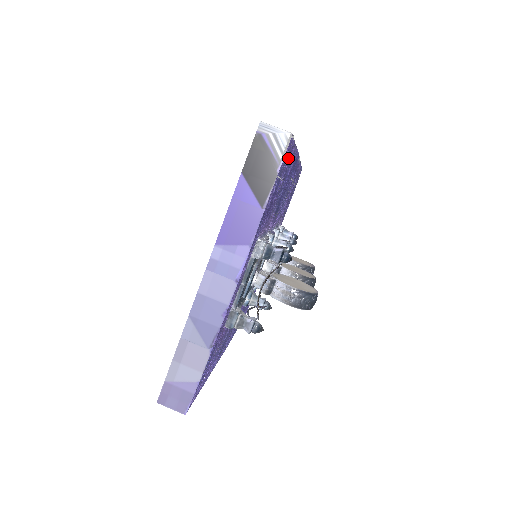
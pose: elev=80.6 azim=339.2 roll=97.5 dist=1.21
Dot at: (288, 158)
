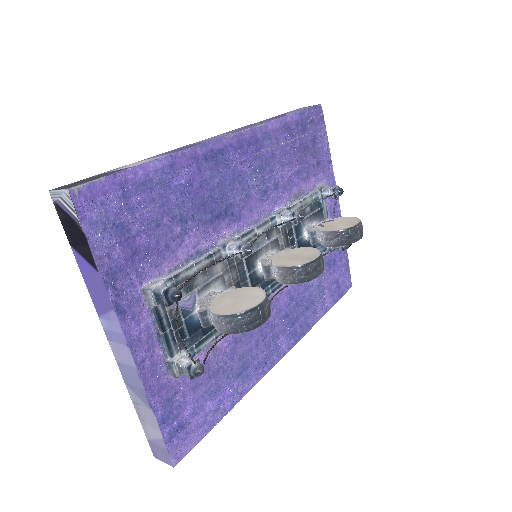
Dot at: (125, 192)
